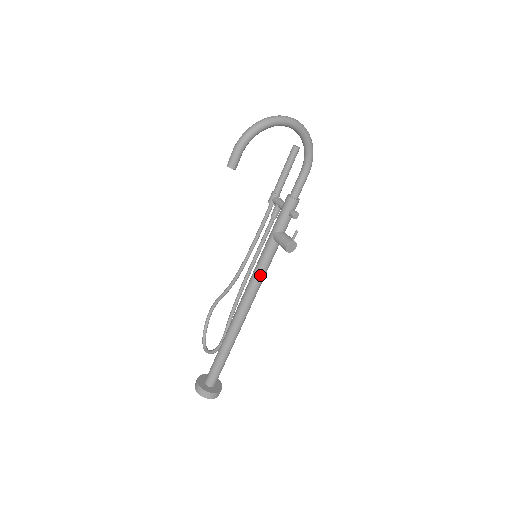
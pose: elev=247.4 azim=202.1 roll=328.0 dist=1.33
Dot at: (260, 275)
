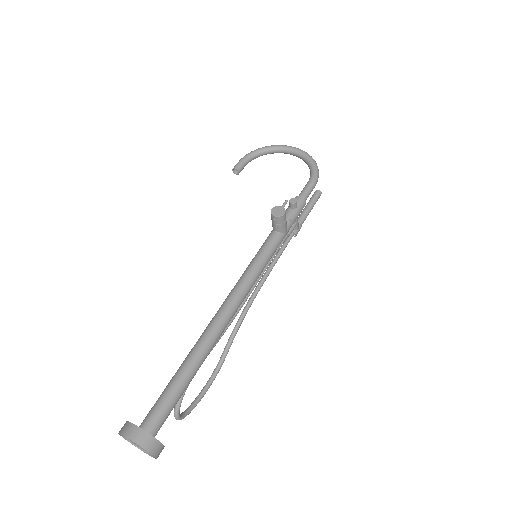
Dot at: (252, 264)
